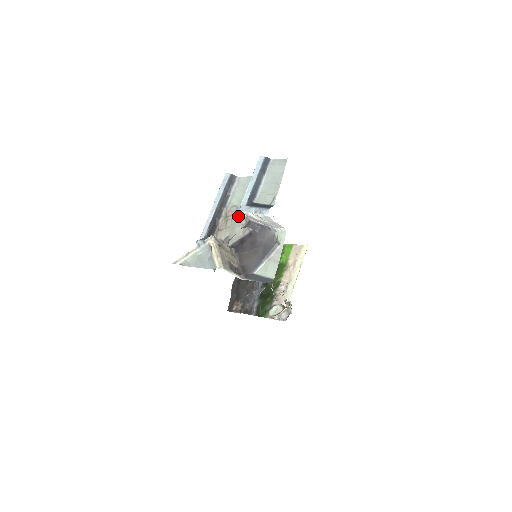
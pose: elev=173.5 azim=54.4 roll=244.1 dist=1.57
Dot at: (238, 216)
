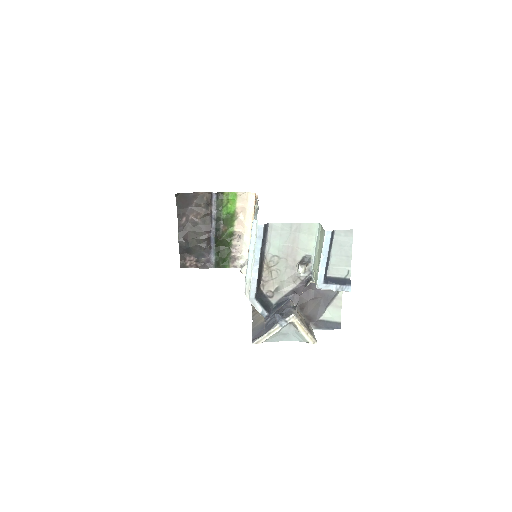
Dot at: (283, 266)
